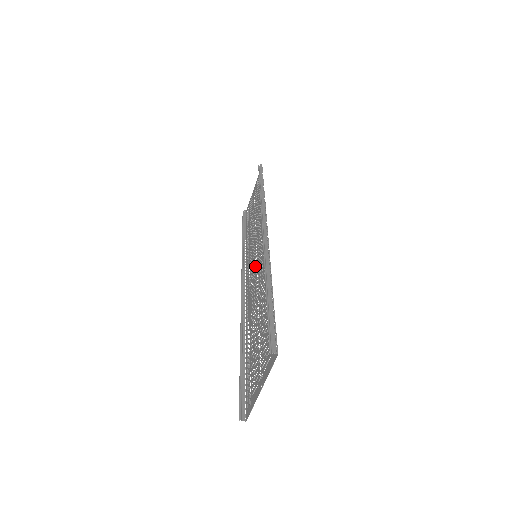
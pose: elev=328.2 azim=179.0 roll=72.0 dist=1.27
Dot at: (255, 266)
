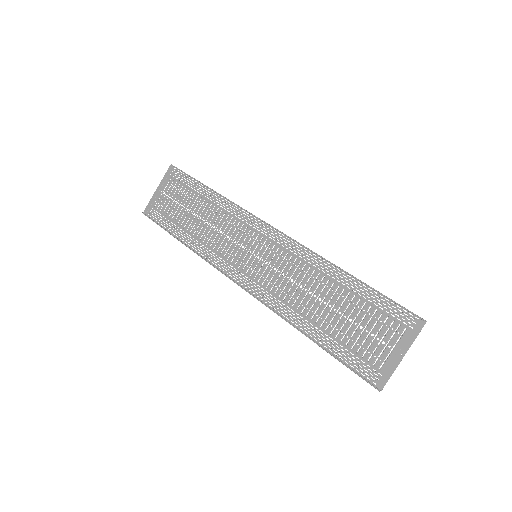
Dot at: (263, 265)
